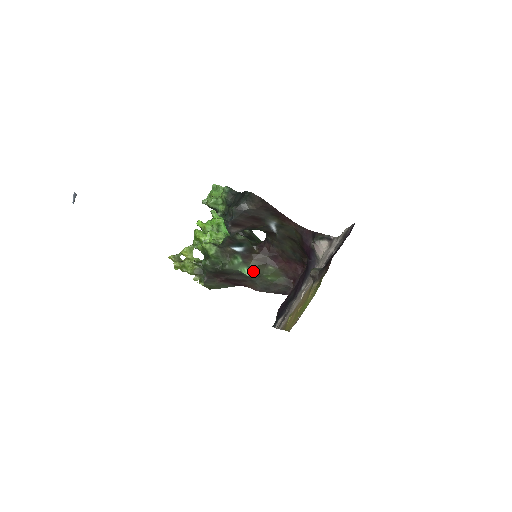
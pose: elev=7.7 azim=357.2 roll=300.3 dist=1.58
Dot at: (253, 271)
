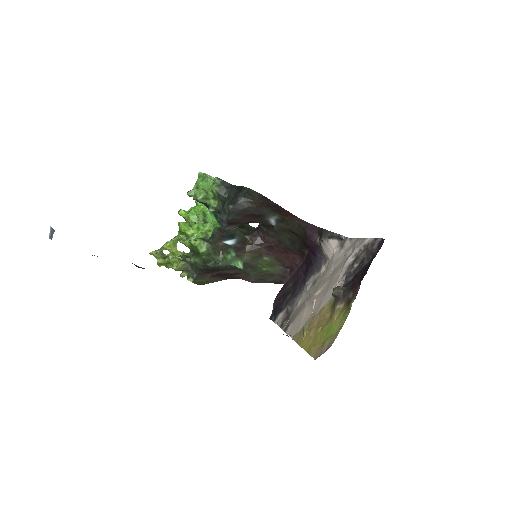
Dot at: (247, 263)
